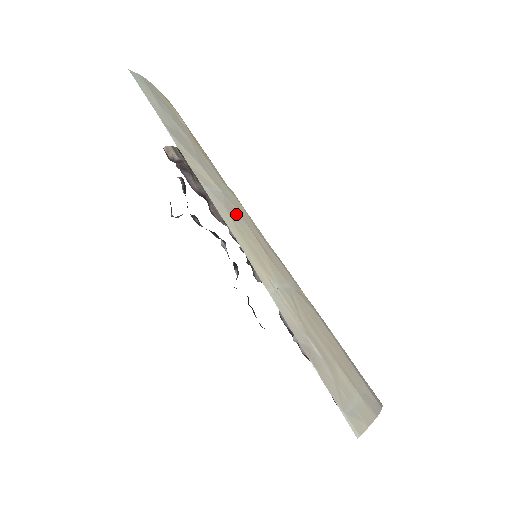
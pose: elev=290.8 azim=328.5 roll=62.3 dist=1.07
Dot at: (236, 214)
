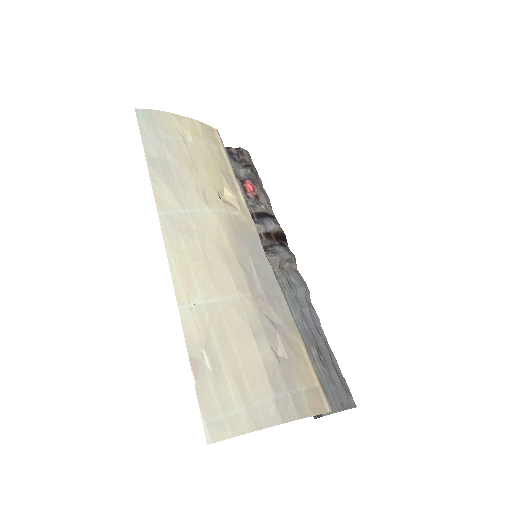
Dot at: (190, 233)
